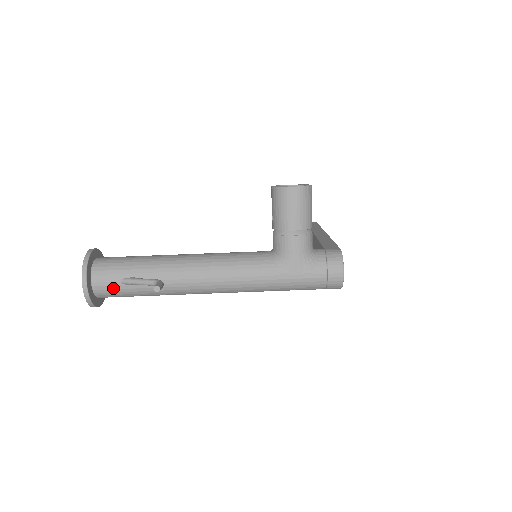
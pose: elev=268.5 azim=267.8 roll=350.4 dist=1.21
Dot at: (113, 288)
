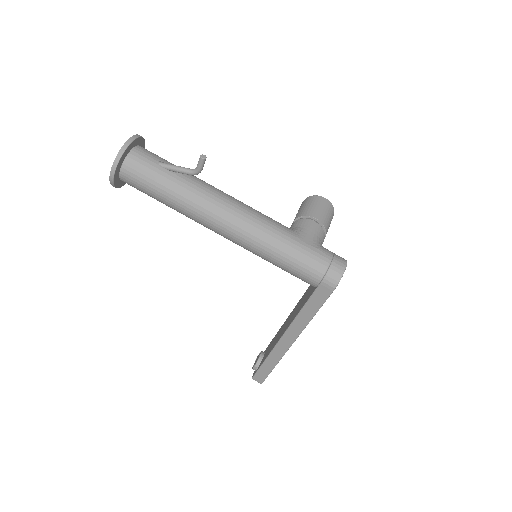
Dot at: (147, 162)
